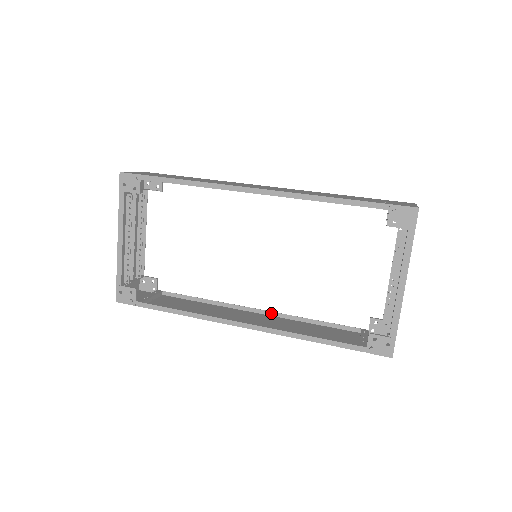
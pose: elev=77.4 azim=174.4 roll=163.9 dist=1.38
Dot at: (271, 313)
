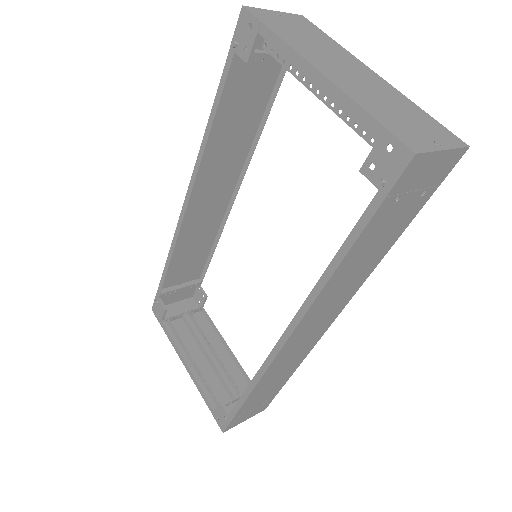
Dot at: occluded
